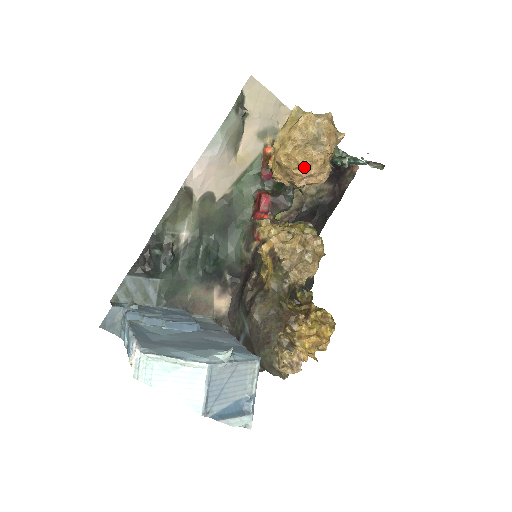
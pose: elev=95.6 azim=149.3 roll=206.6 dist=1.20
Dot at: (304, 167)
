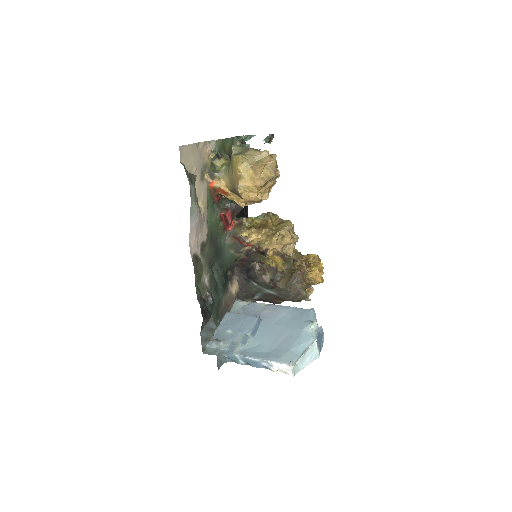
Dot at: (266, 193)
